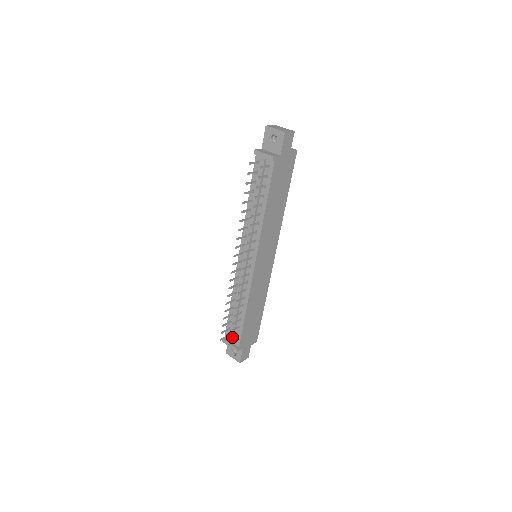
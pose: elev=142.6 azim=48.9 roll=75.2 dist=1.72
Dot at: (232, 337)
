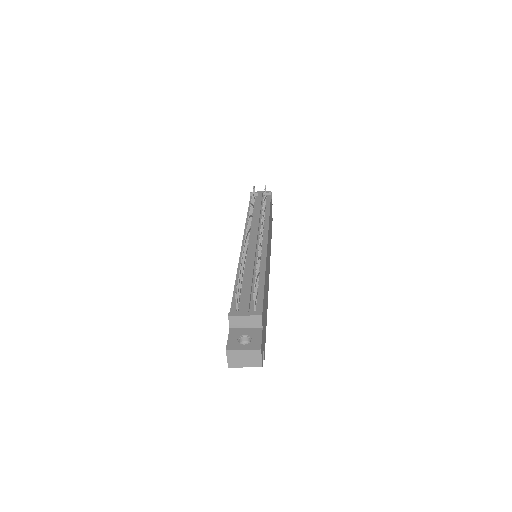
Dot at: (255, 290)
